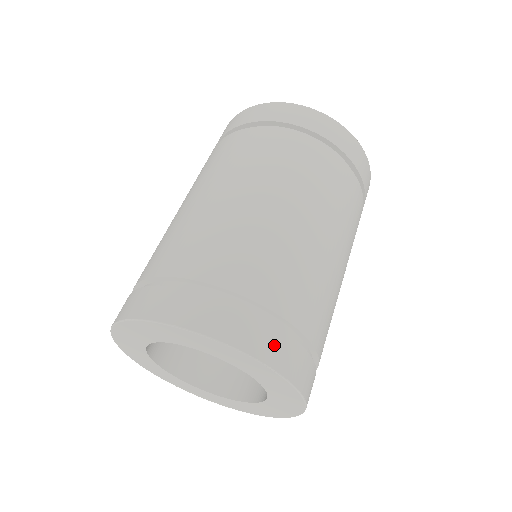
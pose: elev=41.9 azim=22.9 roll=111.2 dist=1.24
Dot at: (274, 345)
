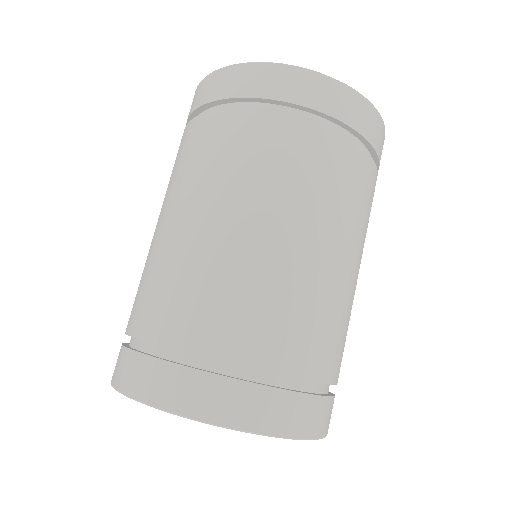
Dot at: (258, 407)
